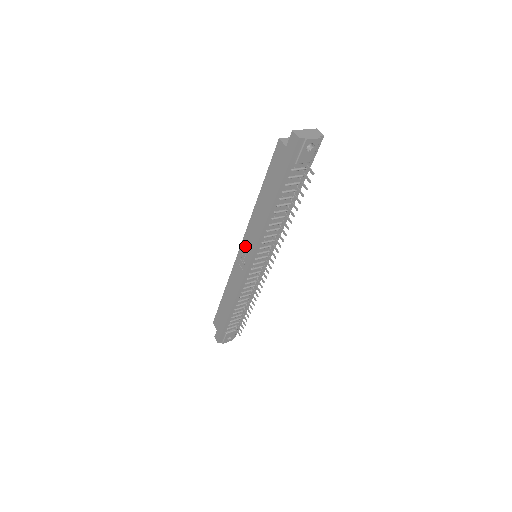
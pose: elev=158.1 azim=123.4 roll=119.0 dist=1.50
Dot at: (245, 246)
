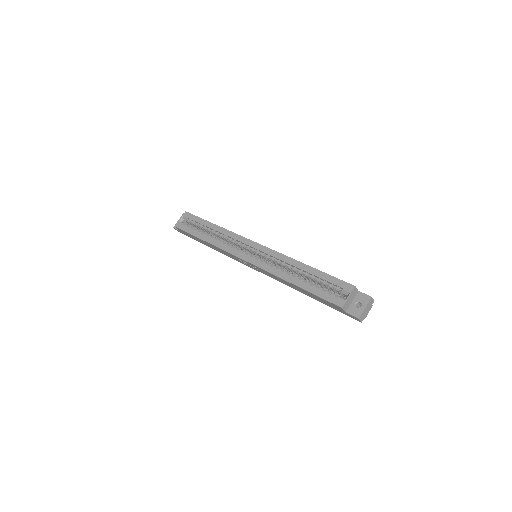
Dot at: (255, 267)
